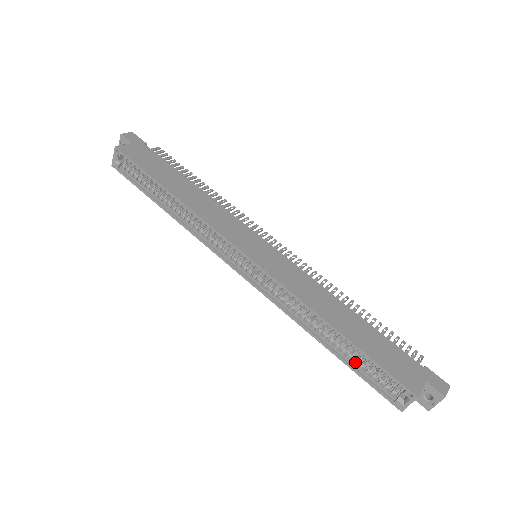
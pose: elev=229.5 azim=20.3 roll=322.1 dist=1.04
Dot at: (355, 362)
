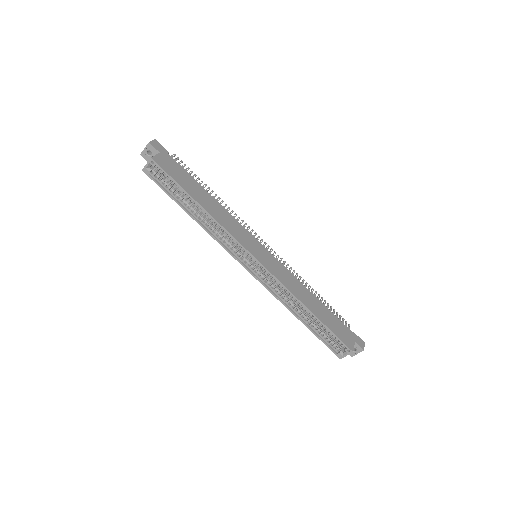
Dot at: (318, 331)
